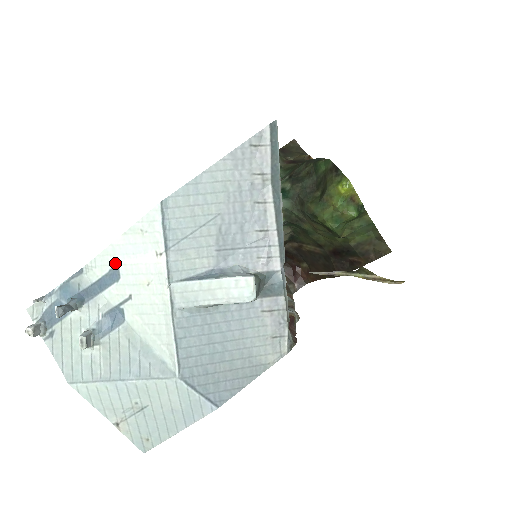
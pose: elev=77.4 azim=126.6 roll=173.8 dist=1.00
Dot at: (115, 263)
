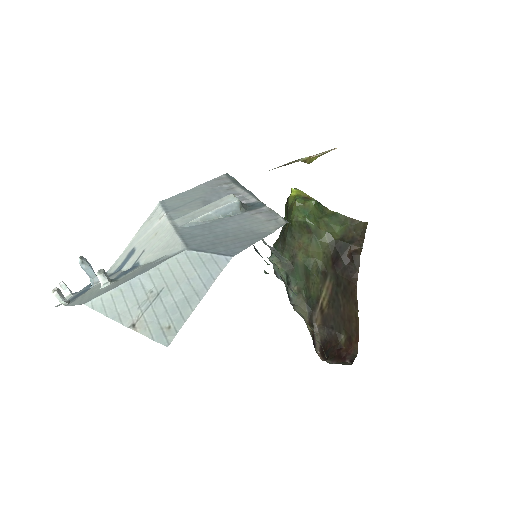
Dot at: (131, 248)
